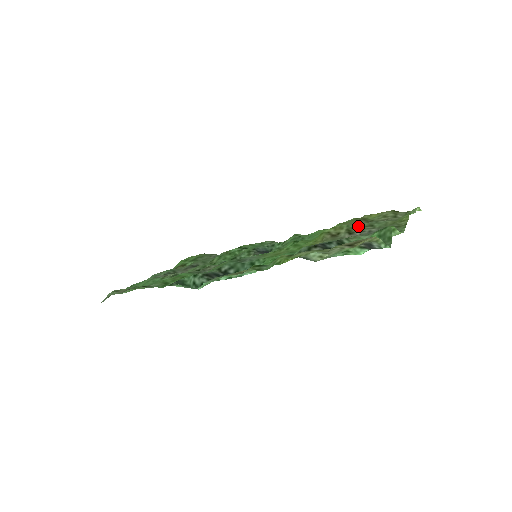
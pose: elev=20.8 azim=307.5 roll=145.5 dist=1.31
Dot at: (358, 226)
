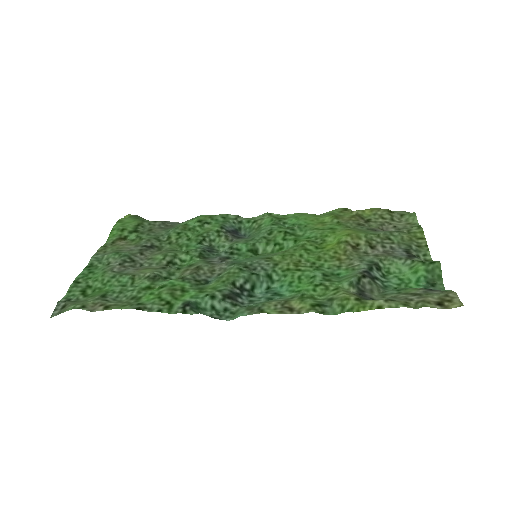
Dot at: (375, 237)
